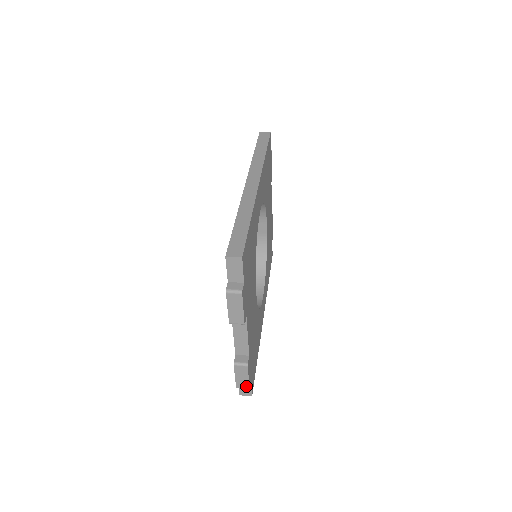
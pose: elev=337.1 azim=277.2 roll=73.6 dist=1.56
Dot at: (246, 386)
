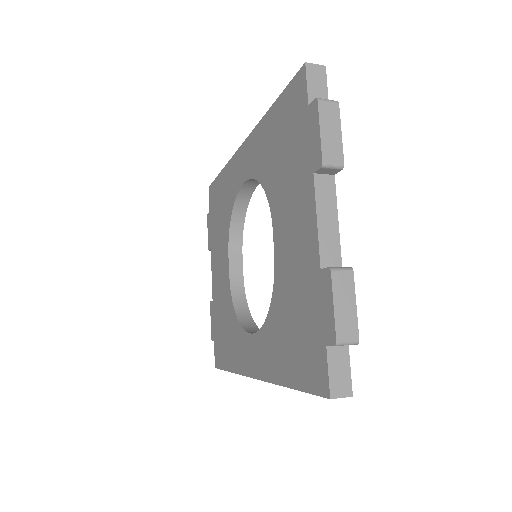
Dot at: (353, 333)
